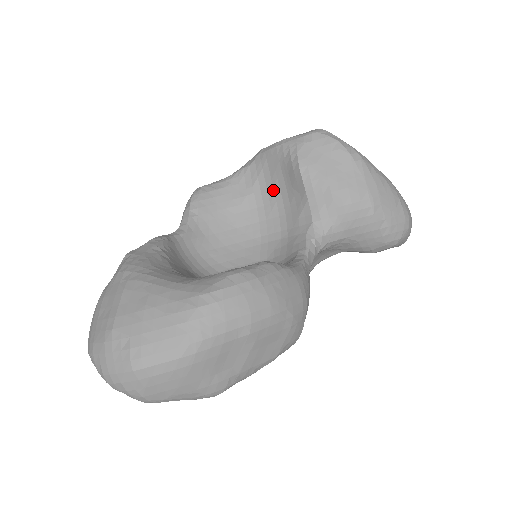
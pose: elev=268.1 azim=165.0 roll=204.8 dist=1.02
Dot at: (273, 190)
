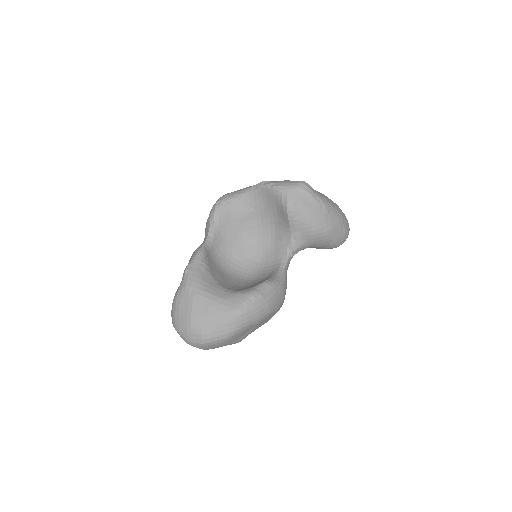
Dot at: (268, 212)
